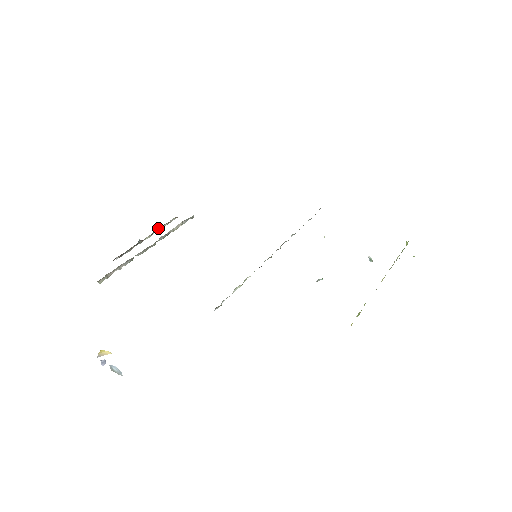
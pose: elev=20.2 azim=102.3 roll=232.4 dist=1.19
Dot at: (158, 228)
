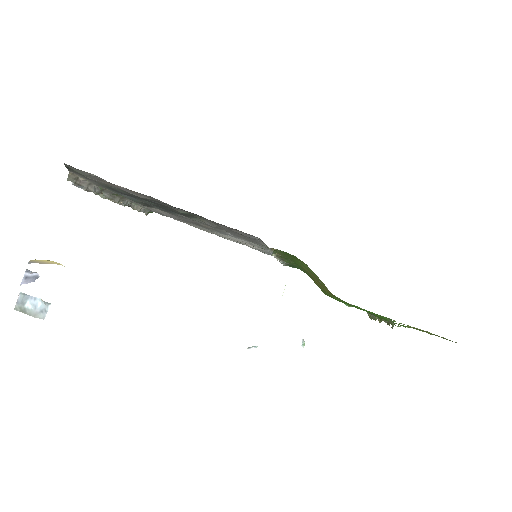
Dot at: occluded
